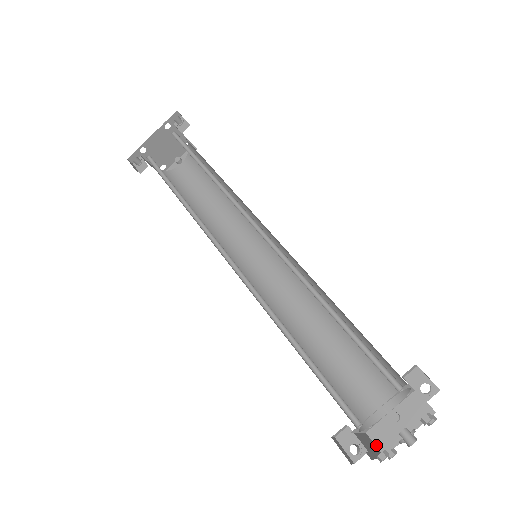
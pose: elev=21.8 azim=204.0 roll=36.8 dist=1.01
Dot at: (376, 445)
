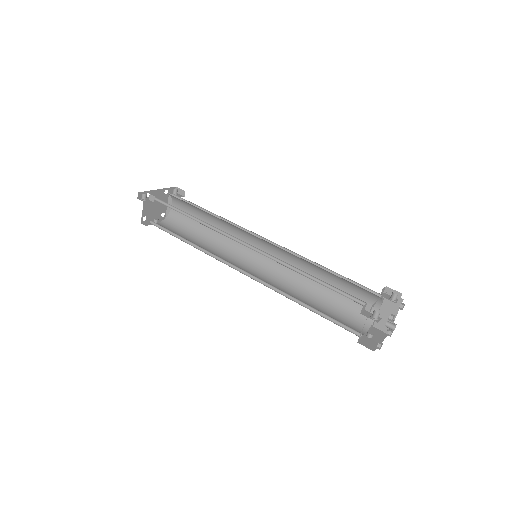
Dot at: (366, 347)
